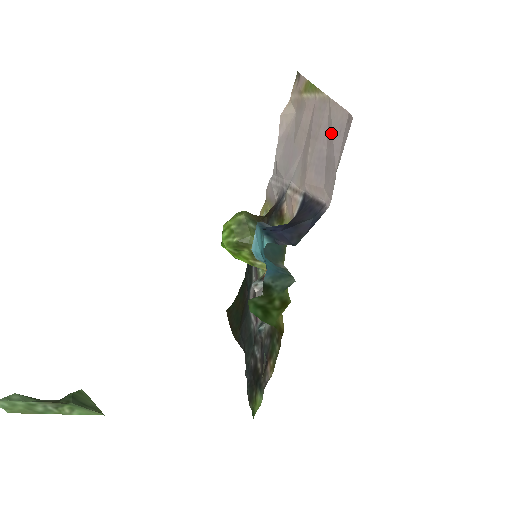
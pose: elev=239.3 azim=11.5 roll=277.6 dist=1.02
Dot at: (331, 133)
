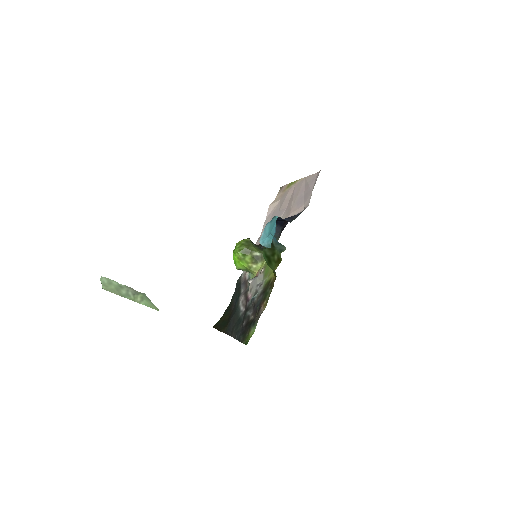
Dot at: (307, 185)
